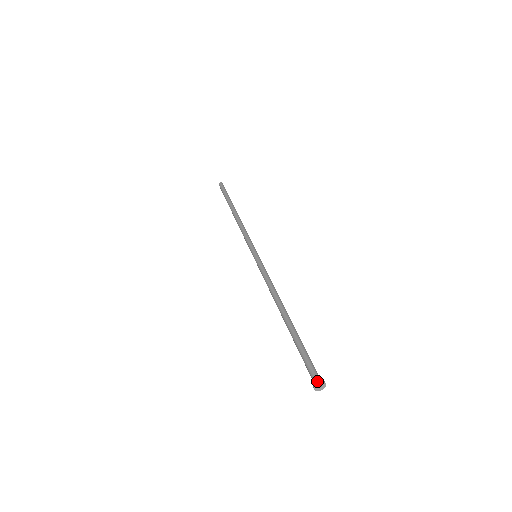
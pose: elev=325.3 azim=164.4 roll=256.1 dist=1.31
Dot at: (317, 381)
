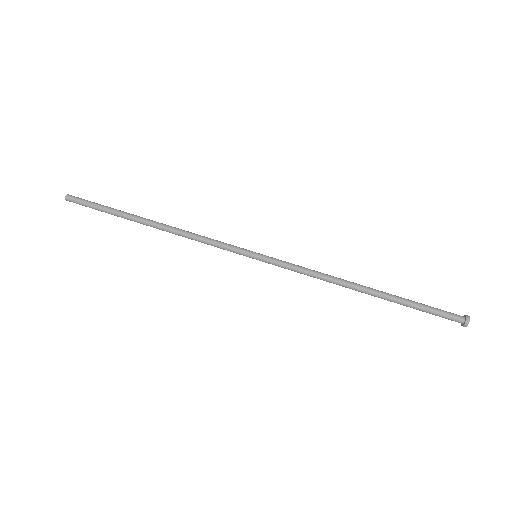
Dot at: (466, 322)
